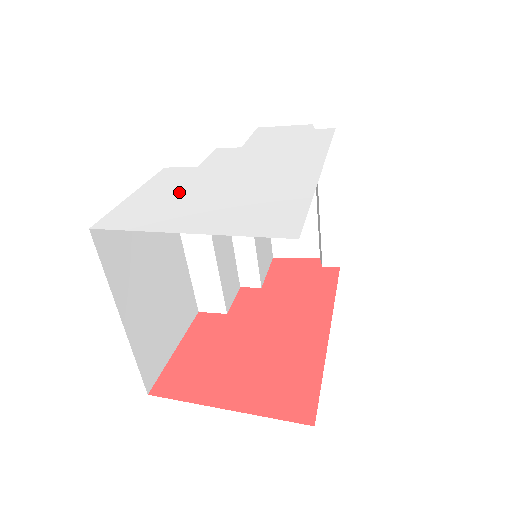
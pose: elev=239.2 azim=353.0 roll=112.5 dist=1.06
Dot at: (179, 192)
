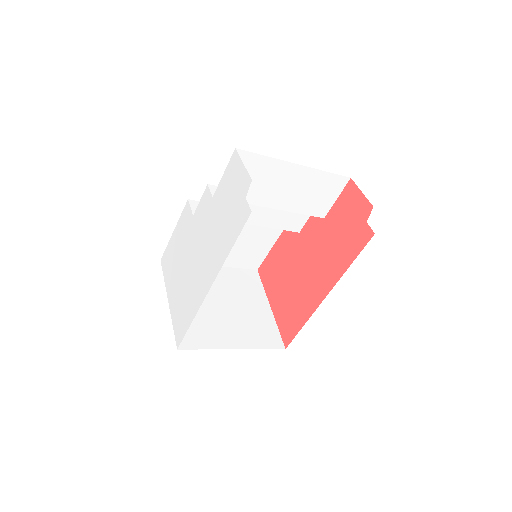
Dot at: (179, 251)
